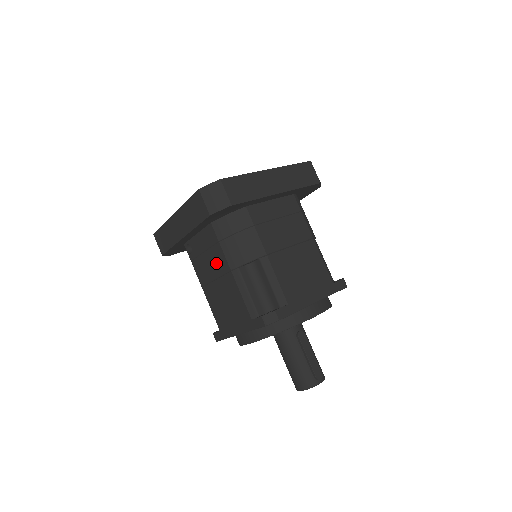
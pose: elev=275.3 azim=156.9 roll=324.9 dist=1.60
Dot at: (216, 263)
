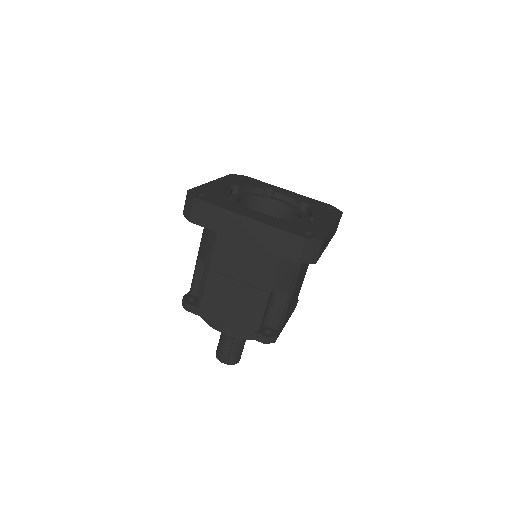
Dot at: occluded
